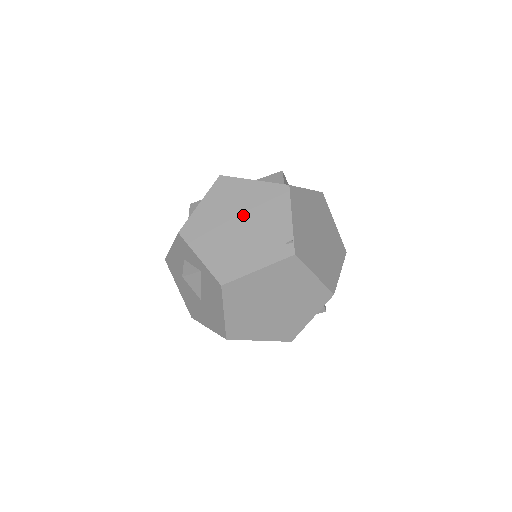
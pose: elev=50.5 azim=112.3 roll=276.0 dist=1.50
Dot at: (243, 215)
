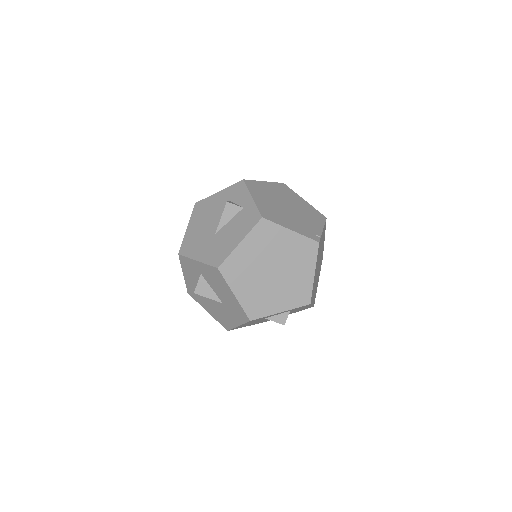
Dot at: (292, 205)
